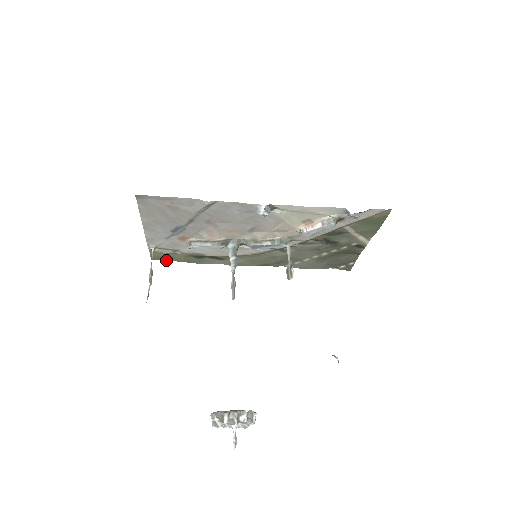
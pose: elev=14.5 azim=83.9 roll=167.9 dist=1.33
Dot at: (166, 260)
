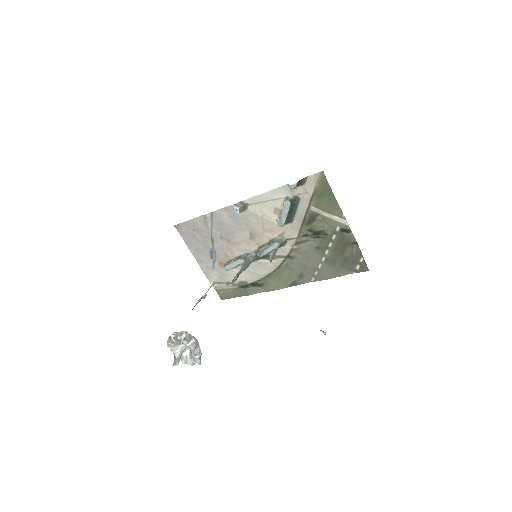
Dot at: (230, 298)
